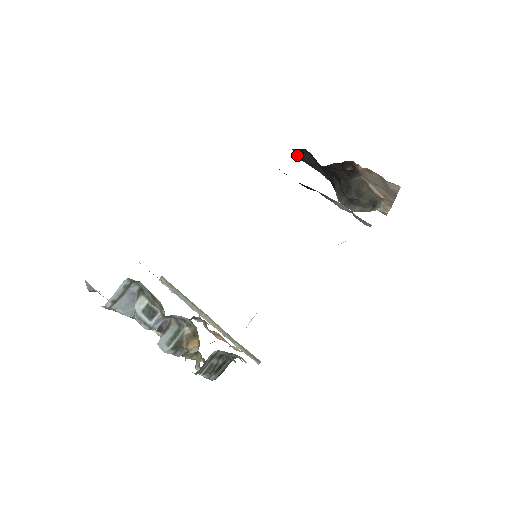
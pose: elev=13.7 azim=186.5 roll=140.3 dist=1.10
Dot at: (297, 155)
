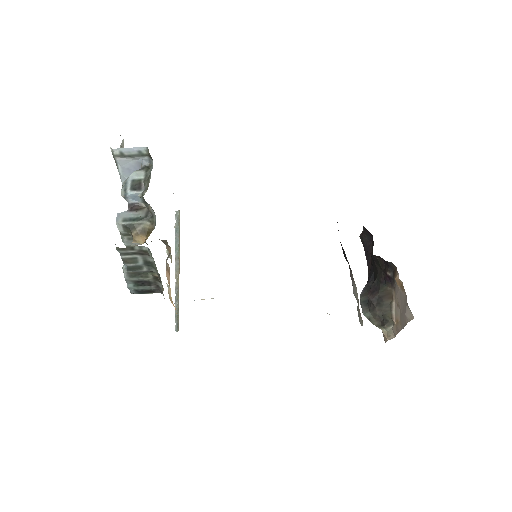
Dot at: (363, 236)
